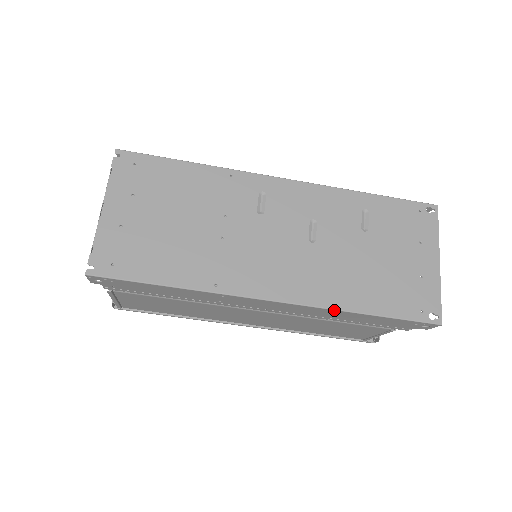
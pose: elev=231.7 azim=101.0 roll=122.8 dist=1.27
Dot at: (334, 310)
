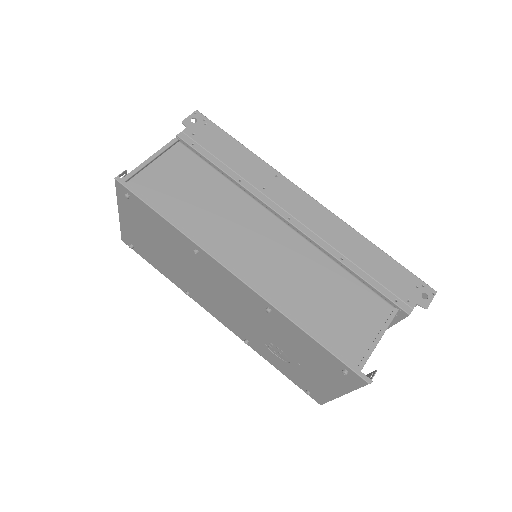
Dot at: (355, 230)
